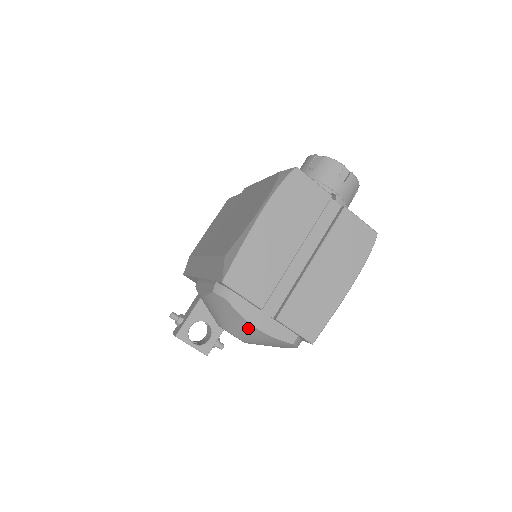
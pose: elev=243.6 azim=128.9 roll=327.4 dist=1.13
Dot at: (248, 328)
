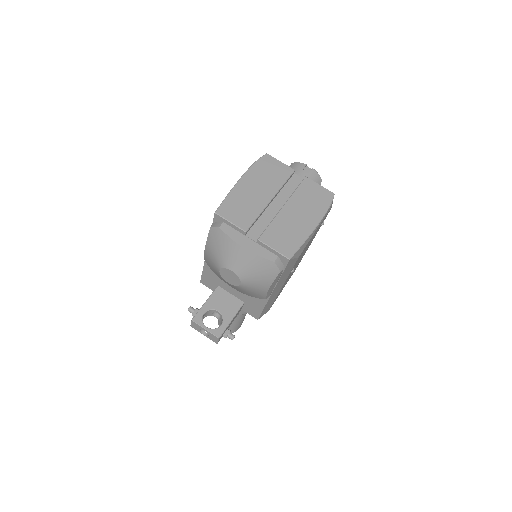
Dot at: (238, 251)
